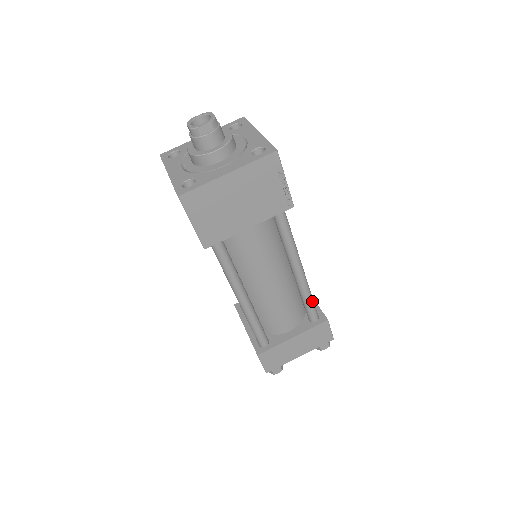
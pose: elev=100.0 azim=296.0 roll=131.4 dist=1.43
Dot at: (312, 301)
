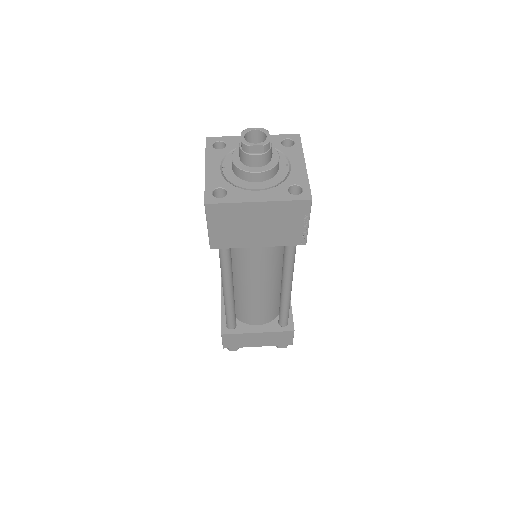
Dot at: (288, 312)
